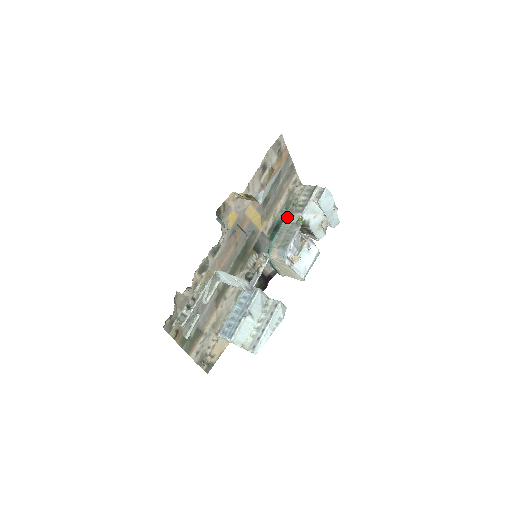
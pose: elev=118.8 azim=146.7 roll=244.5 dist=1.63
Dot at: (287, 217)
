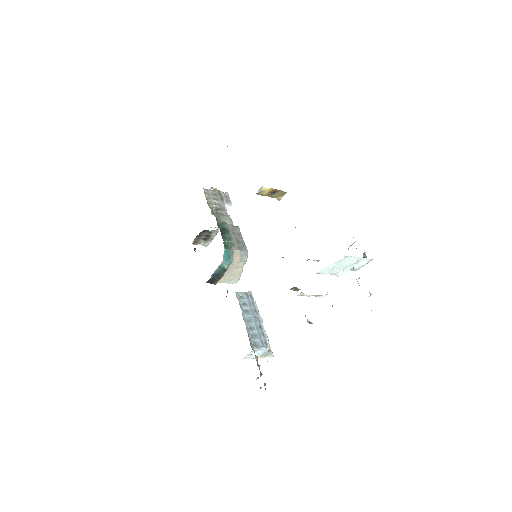
Dot at: (223, 220)
